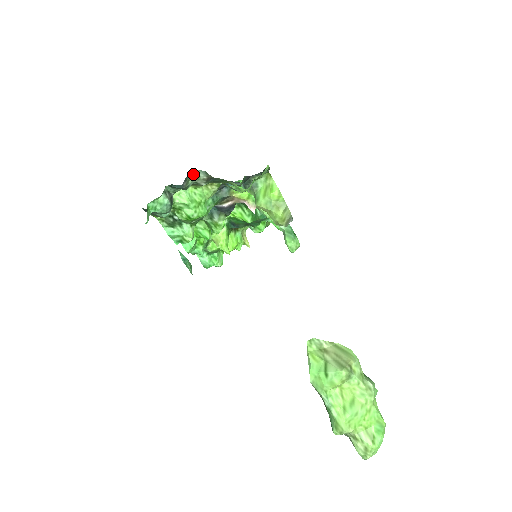
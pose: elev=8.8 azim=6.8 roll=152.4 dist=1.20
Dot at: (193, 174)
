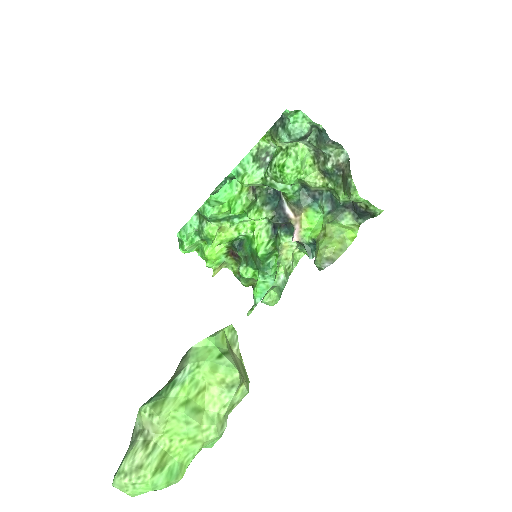
Dot at: (339, 149)
